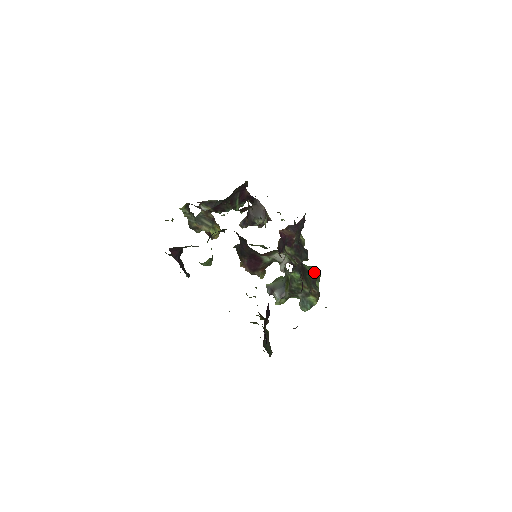
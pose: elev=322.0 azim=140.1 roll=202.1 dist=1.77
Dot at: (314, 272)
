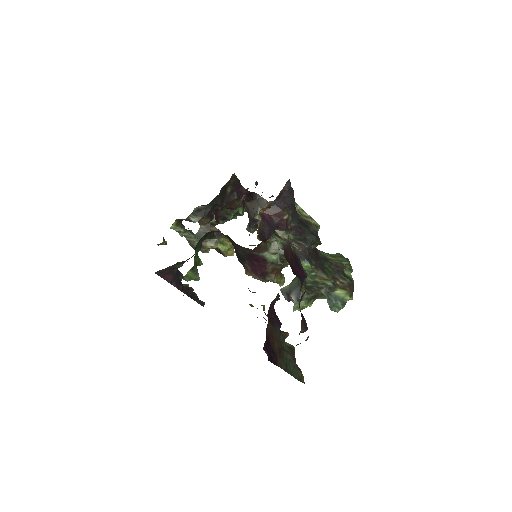
Dot at: (338, 259)
